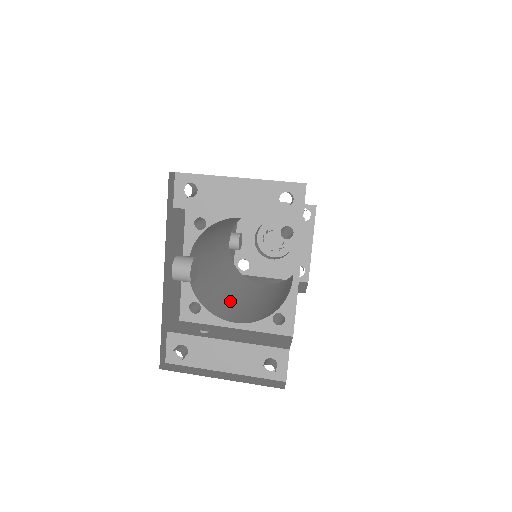
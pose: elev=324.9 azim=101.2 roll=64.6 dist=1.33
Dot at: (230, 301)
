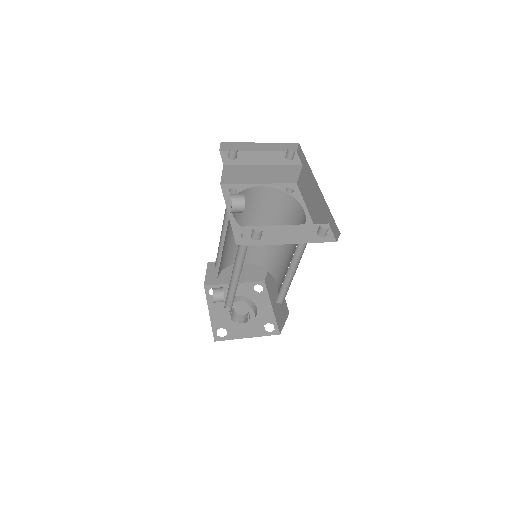
Dot at: occluded
